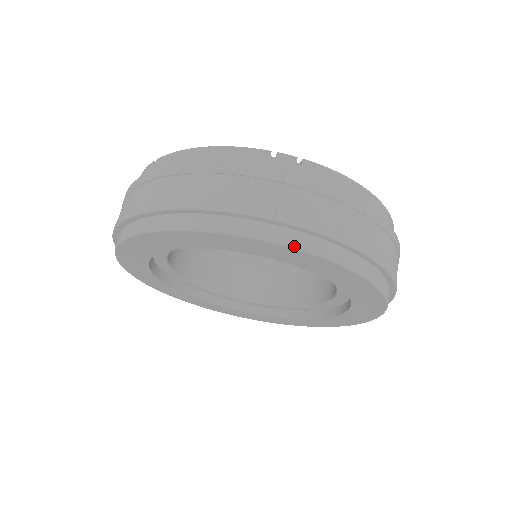
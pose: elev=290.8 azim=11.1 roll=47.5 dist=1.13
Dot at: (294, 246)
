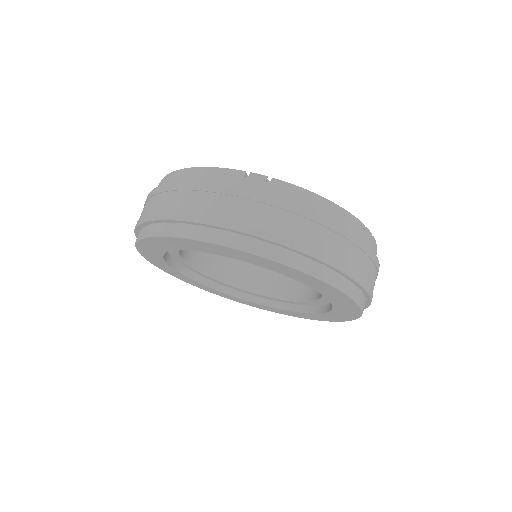
Dot at: (360, 304)
